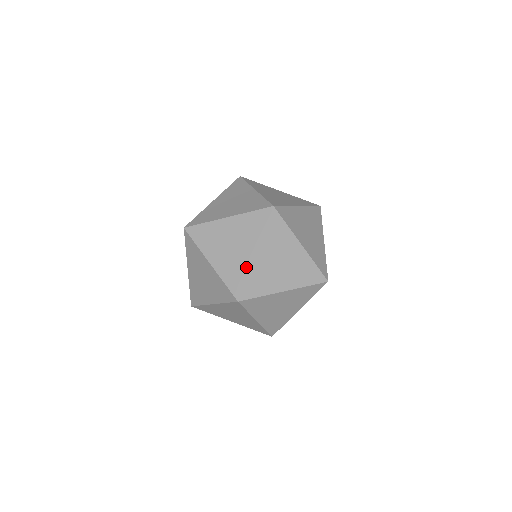
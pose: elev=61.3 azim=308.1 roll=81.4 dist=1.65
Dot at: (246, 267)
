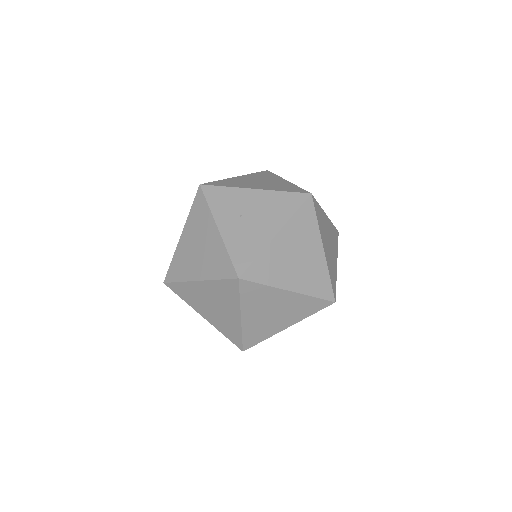
Dot at: (271, 333)
